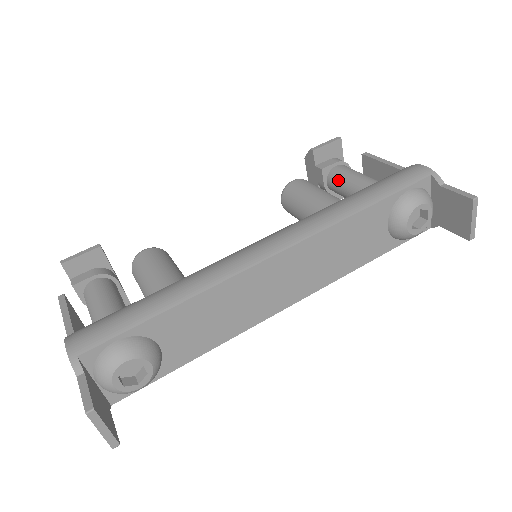
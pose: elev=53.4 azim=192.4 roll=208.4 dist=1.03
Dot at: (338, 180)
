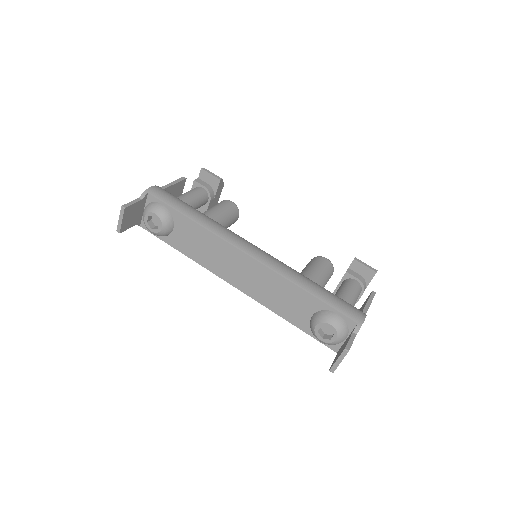
Dot at: (343, 284)
